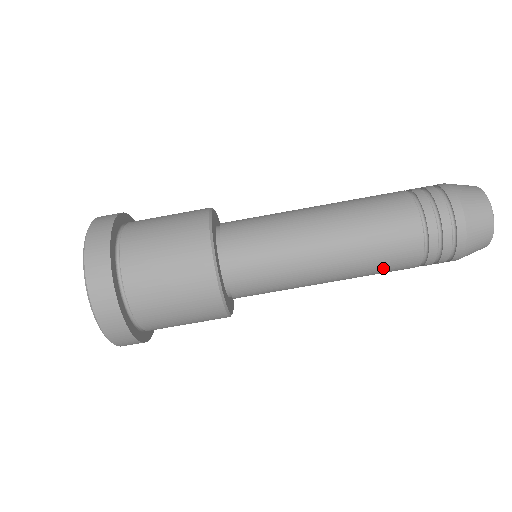
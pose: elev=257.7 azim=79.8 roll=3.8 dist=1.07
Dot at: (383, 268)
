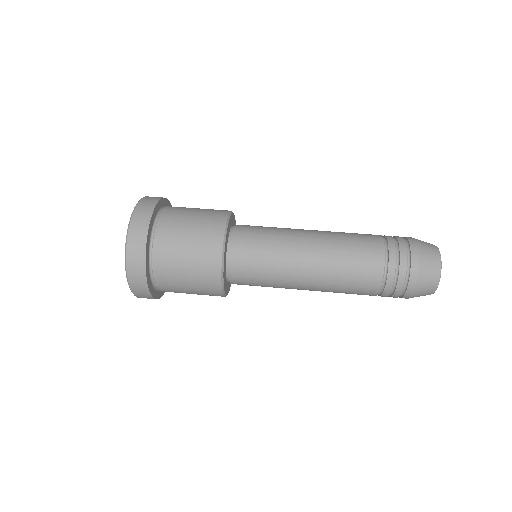
Dot at: (348, 290)
